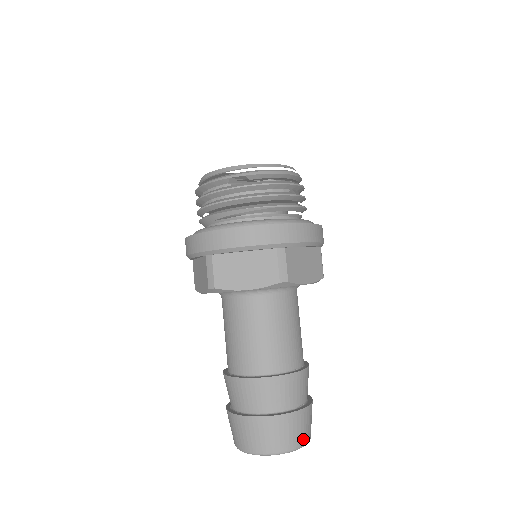
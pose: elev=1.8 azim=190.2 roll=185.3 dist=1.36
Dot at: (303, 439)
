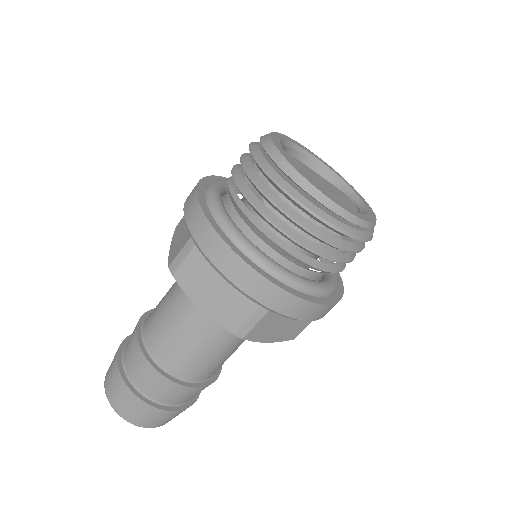
Dot at: occluded
